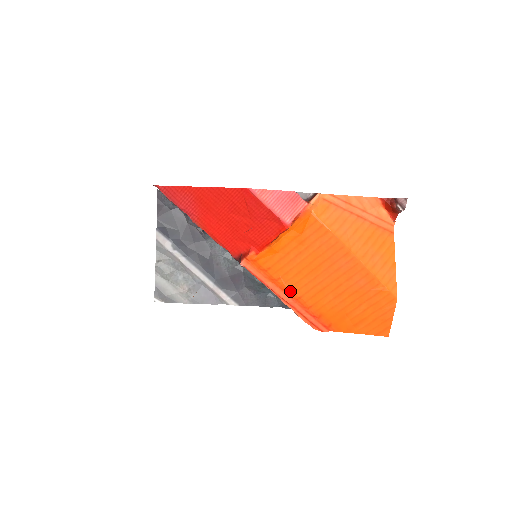
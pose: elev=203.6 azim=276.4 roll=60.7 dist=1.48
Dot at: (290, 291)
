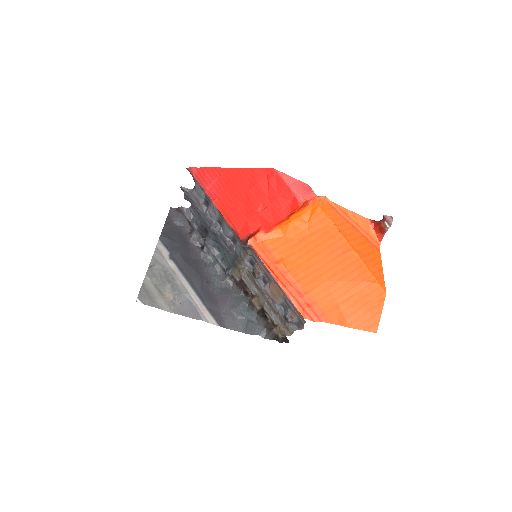
Dot at: (289, 274)
